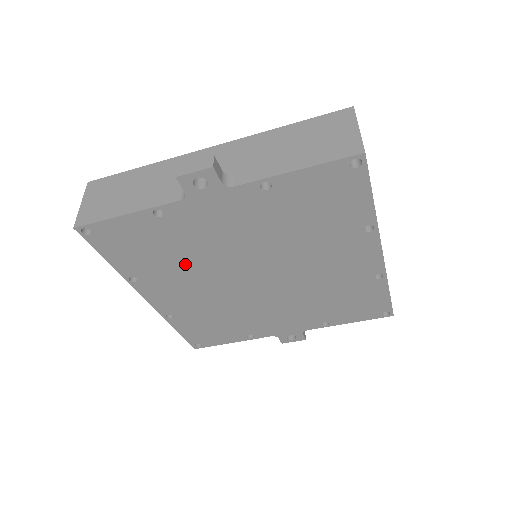
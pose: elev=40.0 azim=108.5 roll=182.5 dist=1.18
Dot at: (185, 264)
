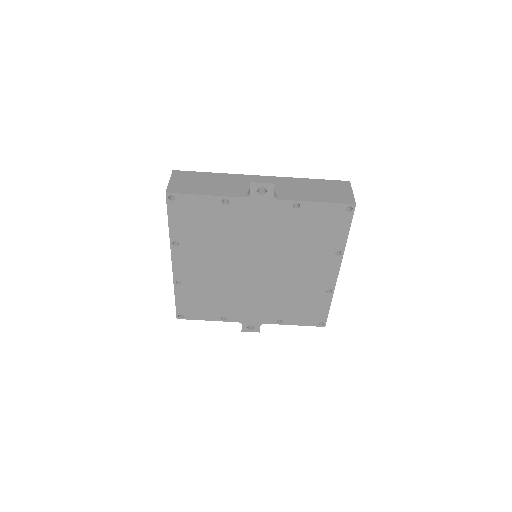
Dot at: (217, 243)
